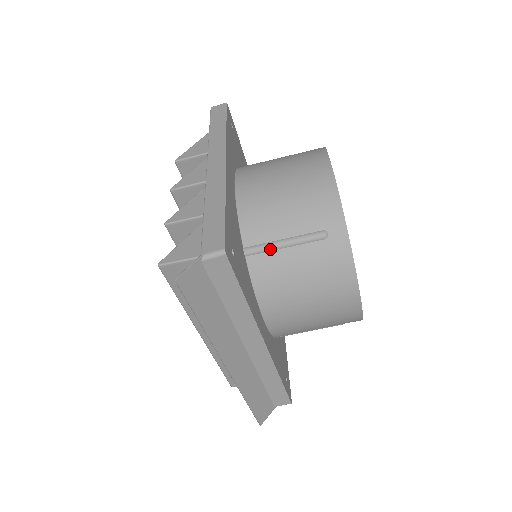
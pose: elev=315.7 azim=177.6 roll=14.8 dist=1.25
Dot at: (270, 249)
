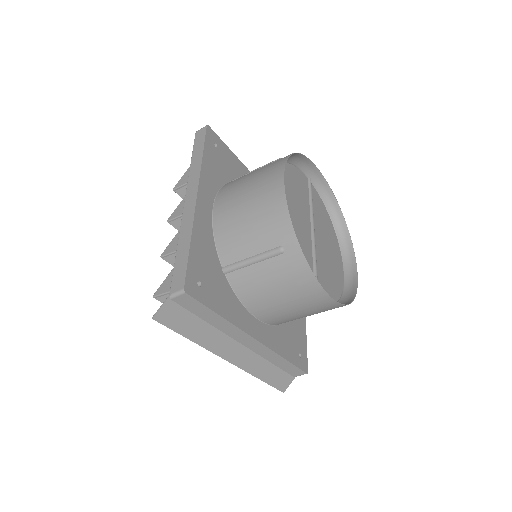
Dot at: (242, 267)
